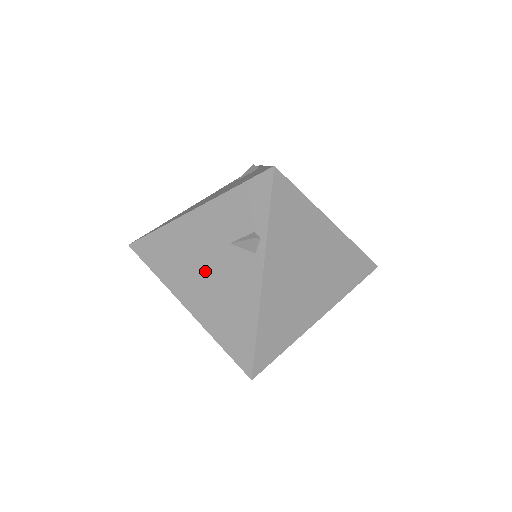
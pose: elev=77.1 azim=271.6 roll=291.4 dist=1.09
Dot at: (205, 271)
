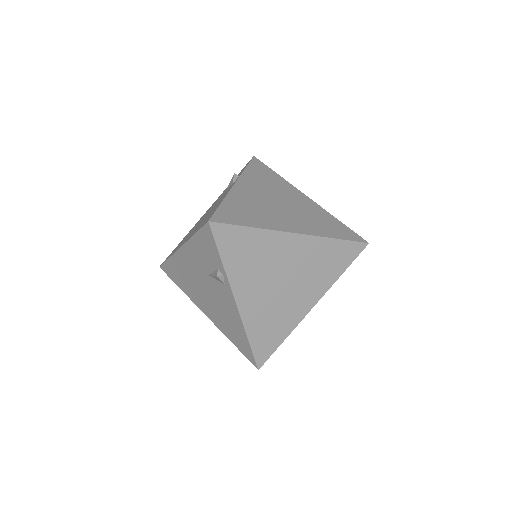
Dot at: (204, 292)
